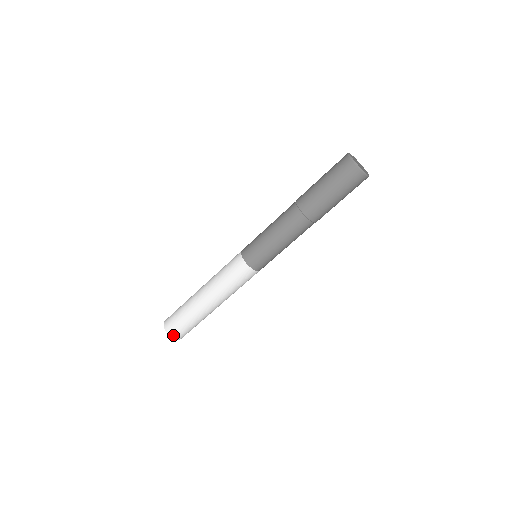
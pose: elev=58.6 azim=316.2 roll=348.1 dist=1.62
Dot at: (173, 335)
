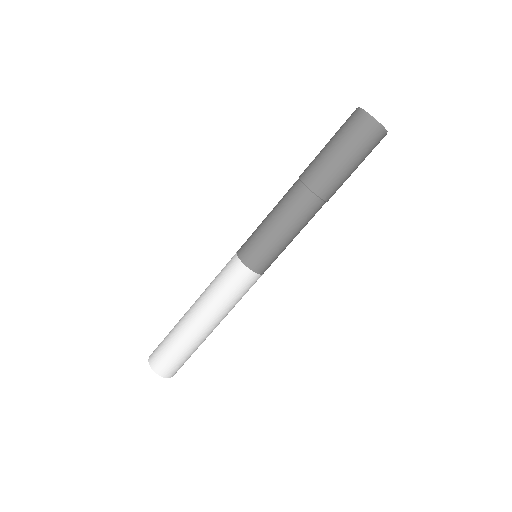
Dot at: (163, 374)
